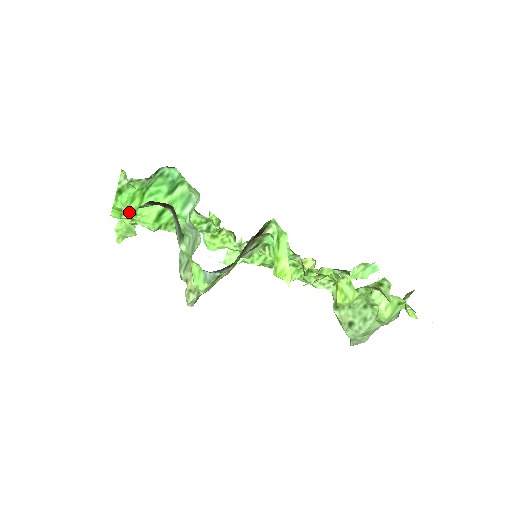
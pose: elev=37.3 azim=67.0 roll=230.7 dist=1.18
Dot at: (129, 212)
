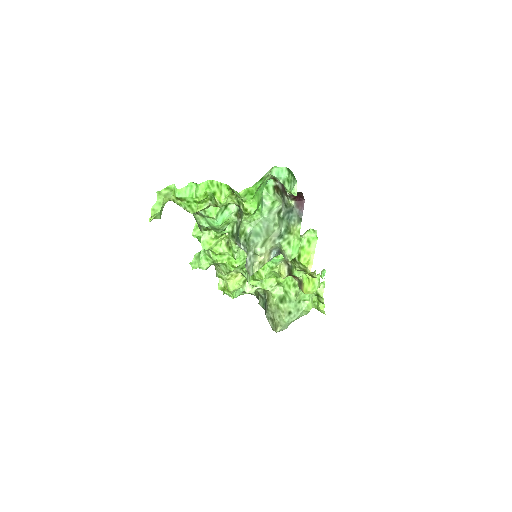
Dot at: (253, 195)
